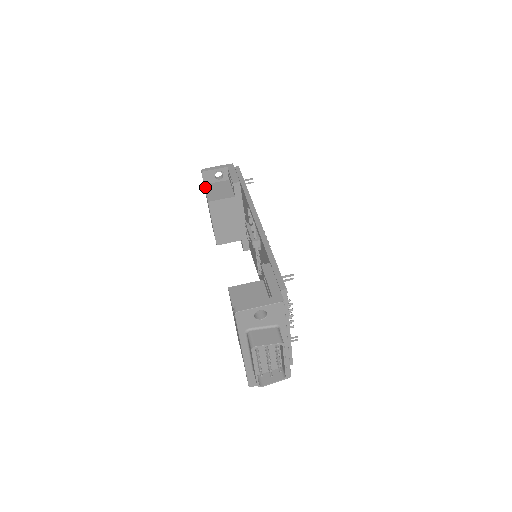
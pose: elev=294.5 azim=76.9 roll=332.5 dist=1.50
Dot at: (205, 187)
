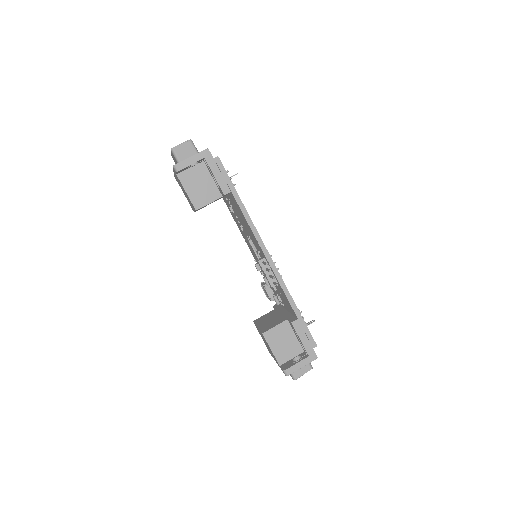
Dot at: (180, 180)
